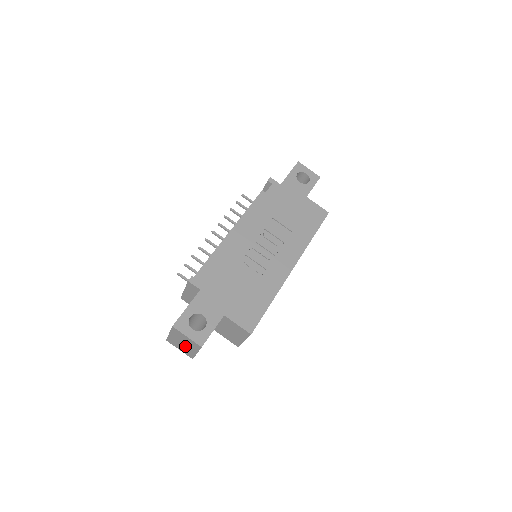
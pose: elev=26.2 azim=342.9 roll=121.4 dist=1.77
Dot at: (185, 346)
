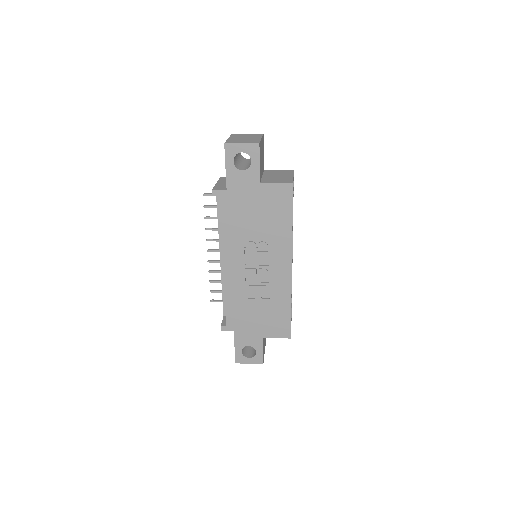
Dot at: occluded
